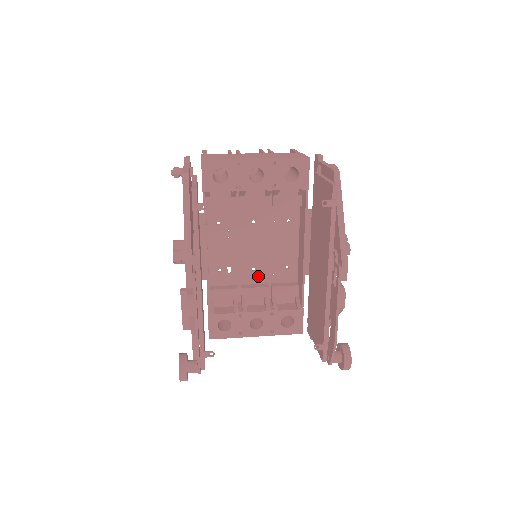
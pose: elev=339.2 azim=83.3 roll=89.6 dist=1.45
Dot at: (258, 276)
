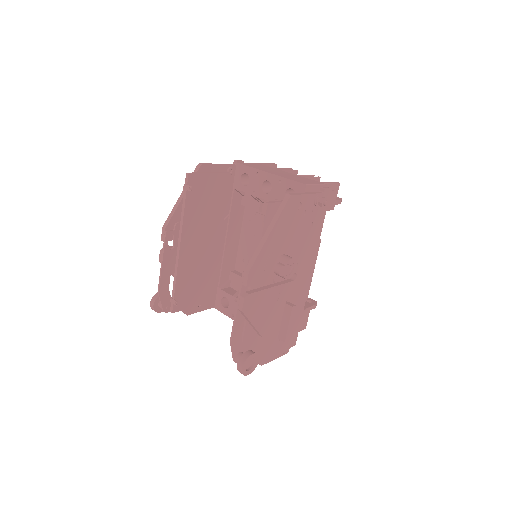
Dot at: occluded
